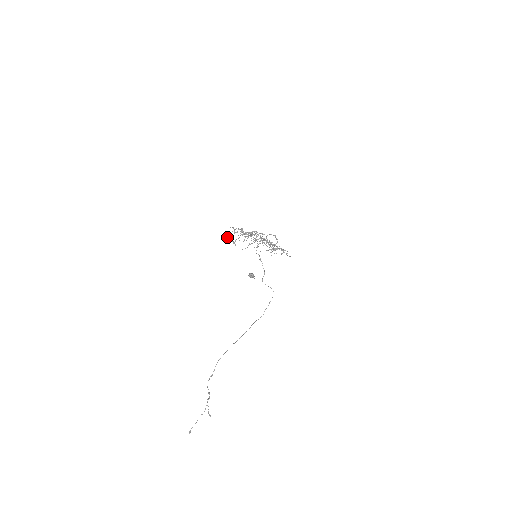
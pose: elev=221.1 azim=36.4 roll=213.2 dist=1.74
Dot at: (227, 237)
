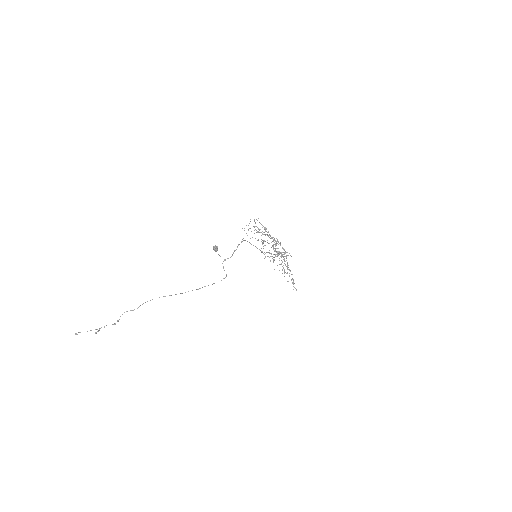
Dot at: occluded
